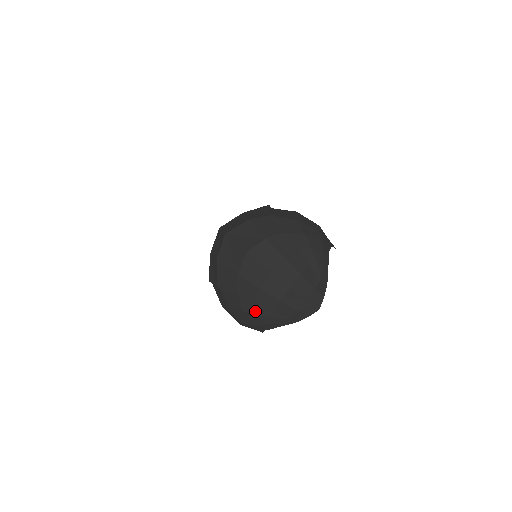
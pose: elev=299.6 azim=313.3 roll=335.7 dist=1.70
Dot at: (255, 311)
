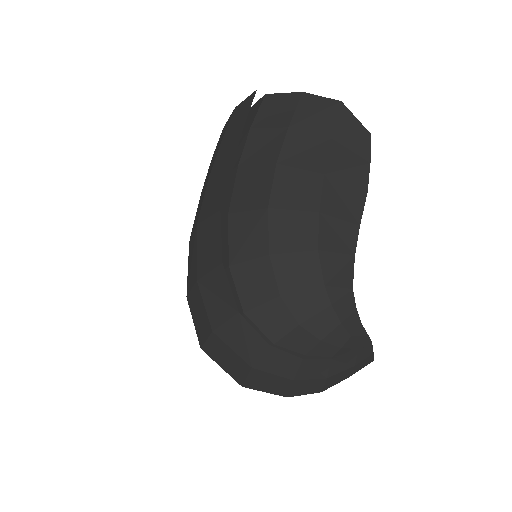
Dot at: occluded
